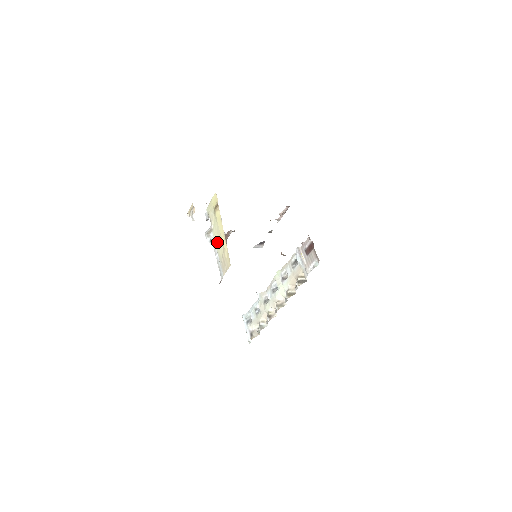
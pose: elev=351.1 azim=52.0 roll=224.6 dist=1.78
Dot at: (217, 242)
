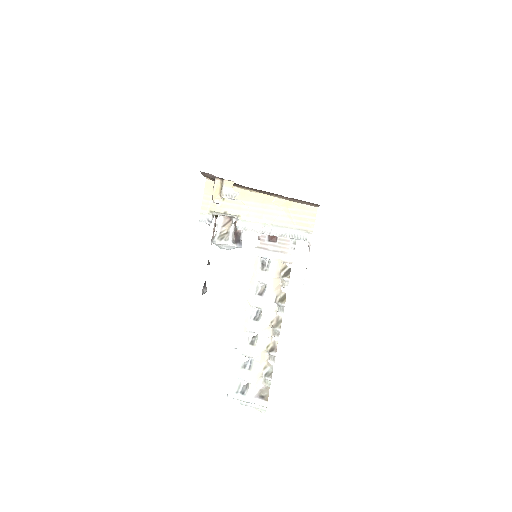
Dot at: (263, 217)
